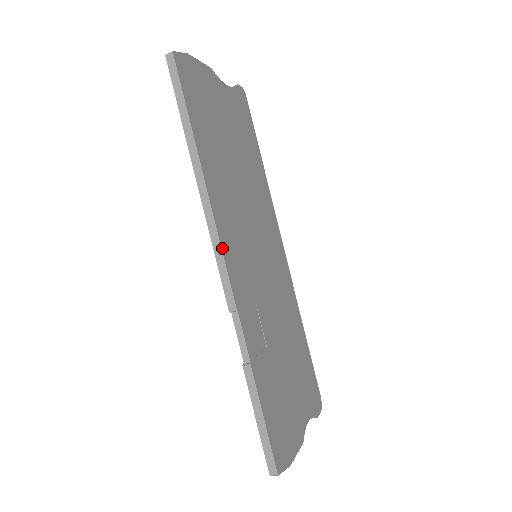
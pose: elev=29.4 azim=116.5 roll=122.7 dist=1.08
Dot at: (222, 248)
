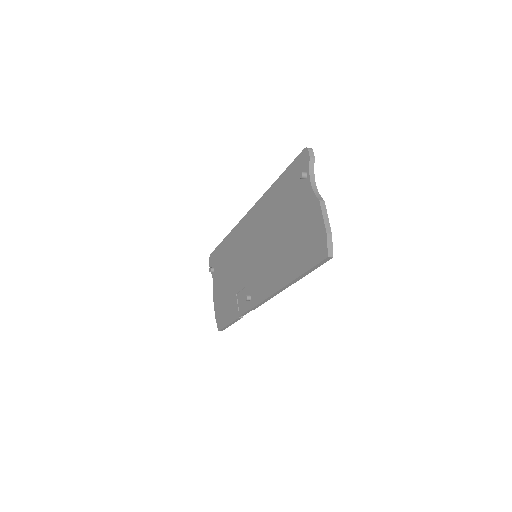
Dot at: (269, 299)
